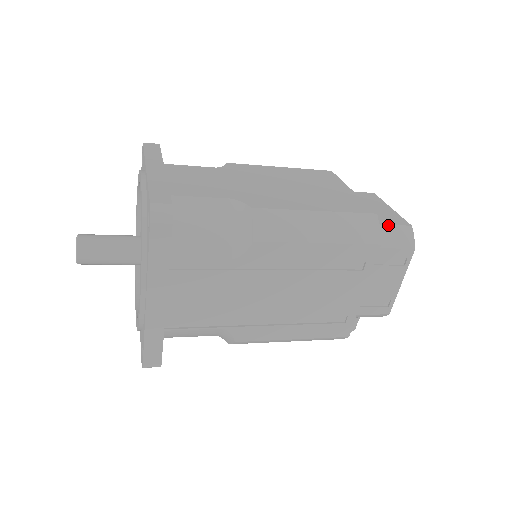
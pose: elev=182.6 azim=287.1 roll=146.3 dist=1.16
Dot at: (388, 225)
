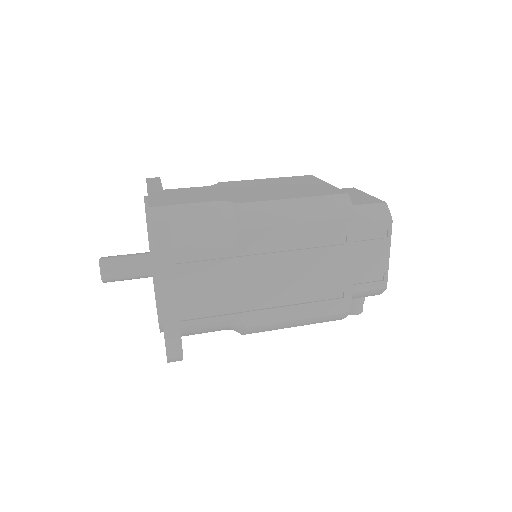
Dot at: (363, 204)
